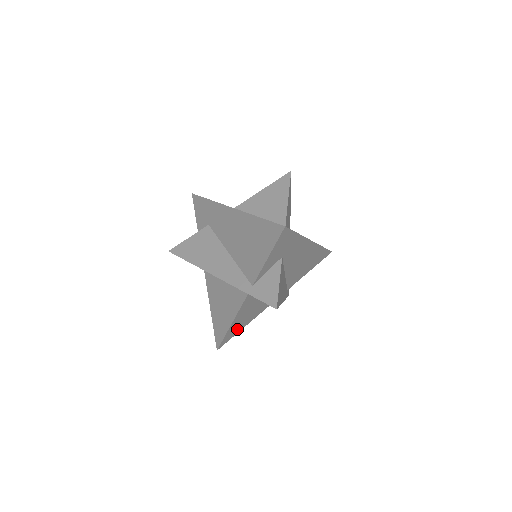
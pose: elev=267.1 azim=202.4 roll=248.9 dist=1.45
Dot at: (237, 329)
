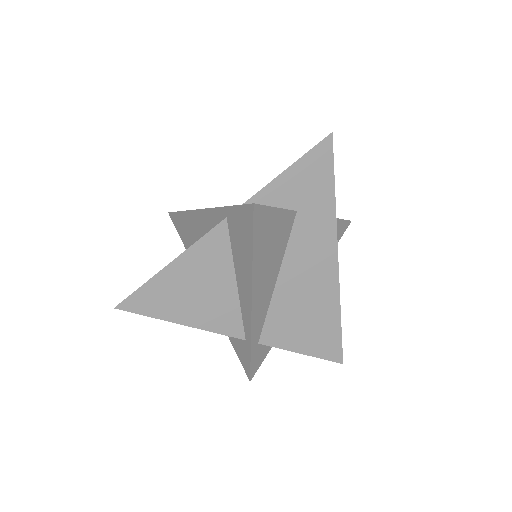
Dot at: (163, 304)
